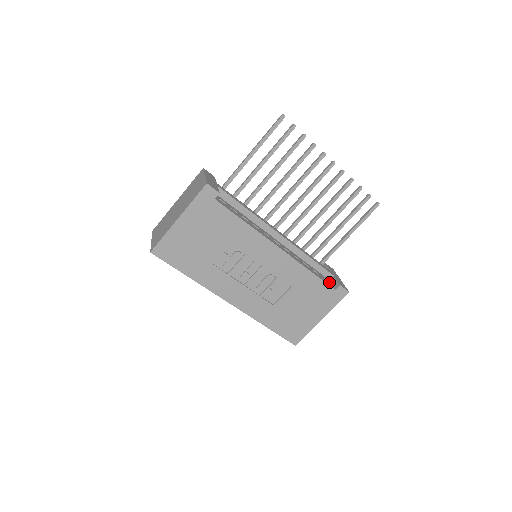
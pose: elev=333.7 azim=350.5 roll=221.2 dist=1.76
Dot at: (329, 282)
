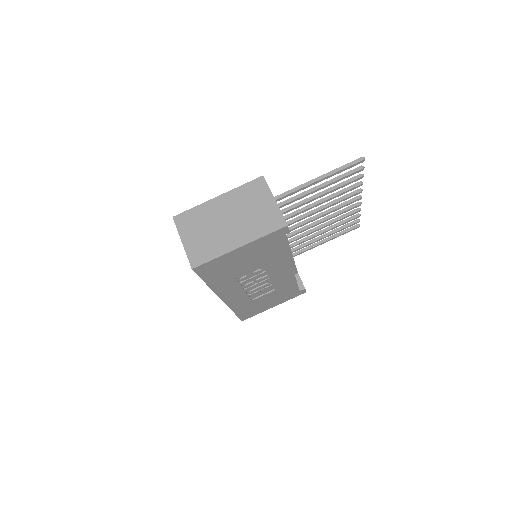
Dot at: occluded
